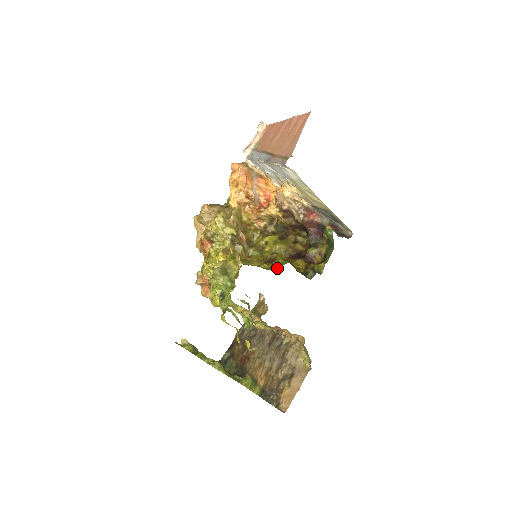
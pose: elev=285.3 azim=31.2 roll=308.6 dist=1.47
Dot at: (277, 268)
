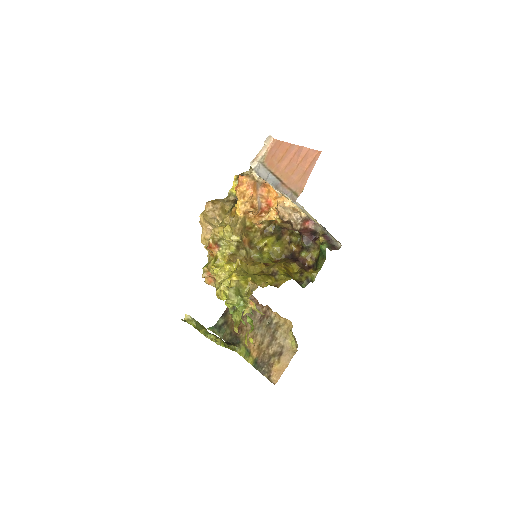
Dot at: (280, 285)
